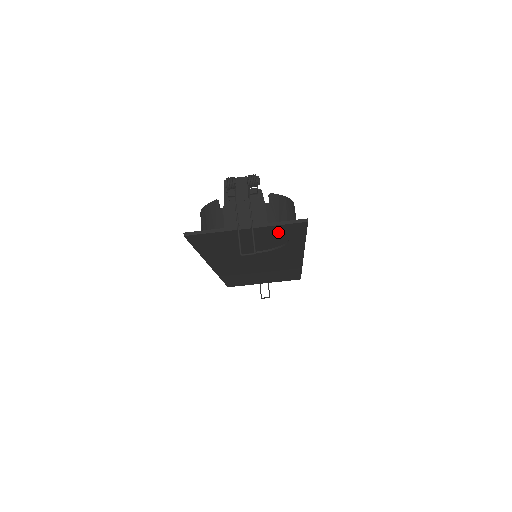
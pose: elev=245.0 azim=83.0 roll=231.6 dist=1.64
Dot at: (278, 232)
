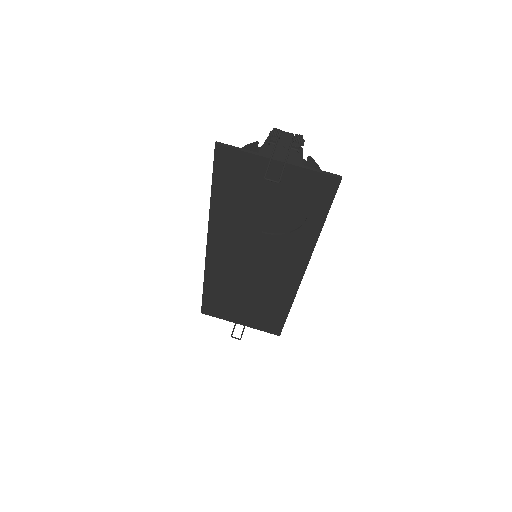
Dot at: (305, 189)
